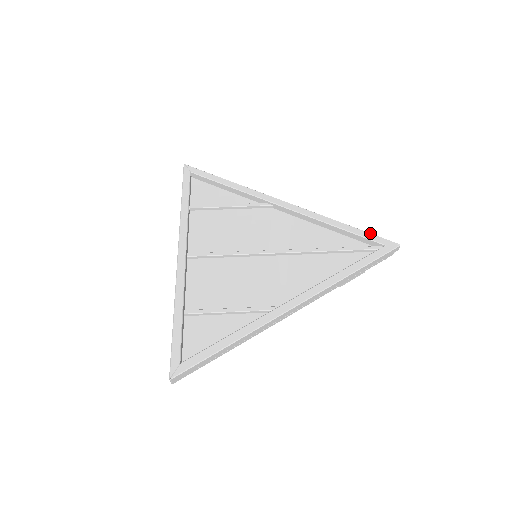
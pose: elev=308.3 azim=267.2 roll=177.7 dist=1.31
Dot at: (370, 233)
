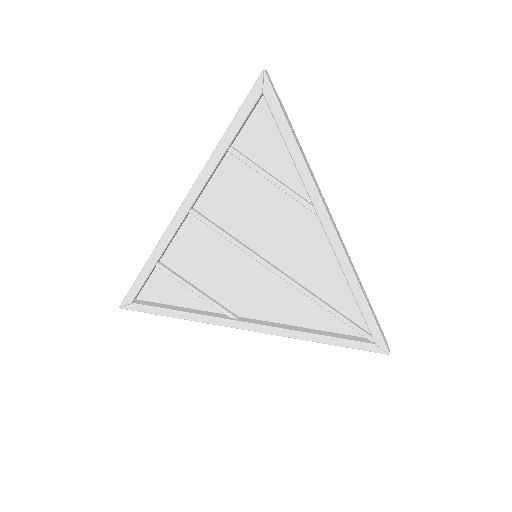
Dot at: (376, 325)
